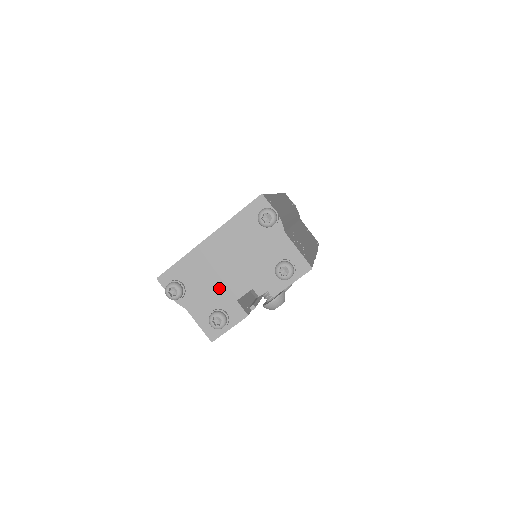
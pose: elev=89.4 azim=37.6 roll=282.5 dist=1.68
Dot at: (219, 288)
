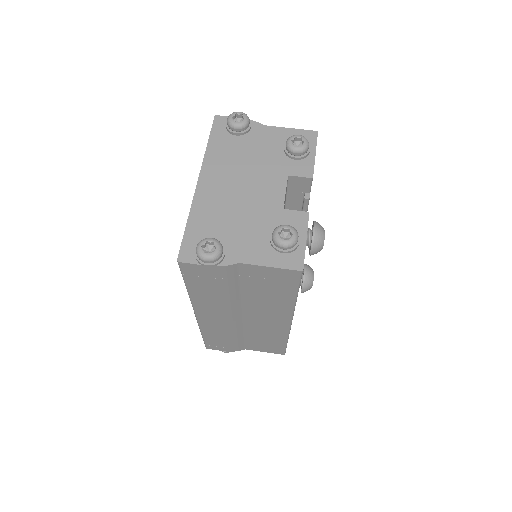
Dot at: (254, 213)
